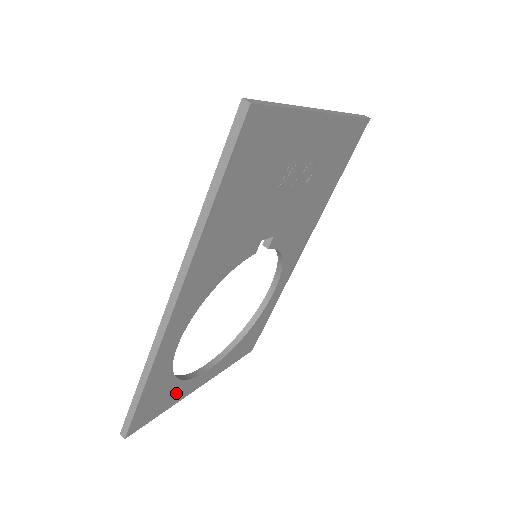
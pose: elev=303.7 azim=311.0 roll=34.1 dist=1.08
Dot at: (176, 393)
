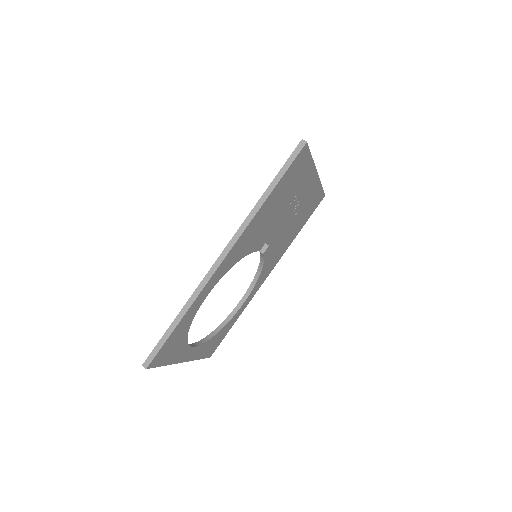
Dot at: (178, 351)
